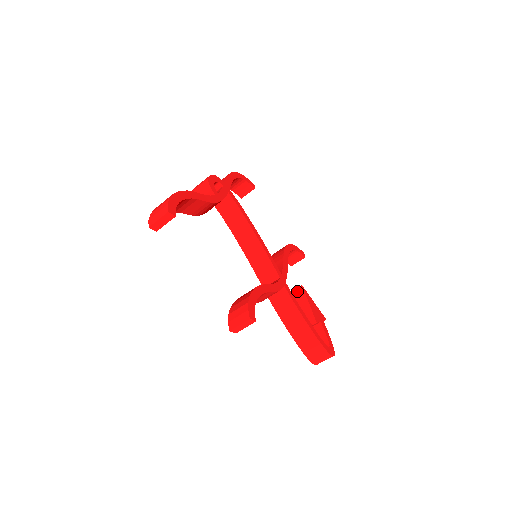
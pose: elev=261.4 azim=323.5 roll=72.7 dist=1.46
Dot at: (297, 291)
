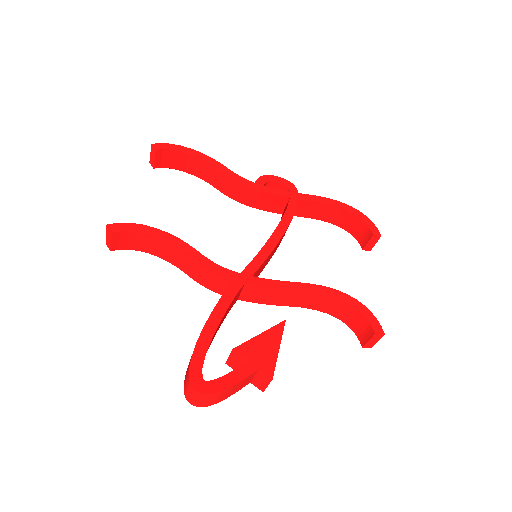
Dot at: occluded
